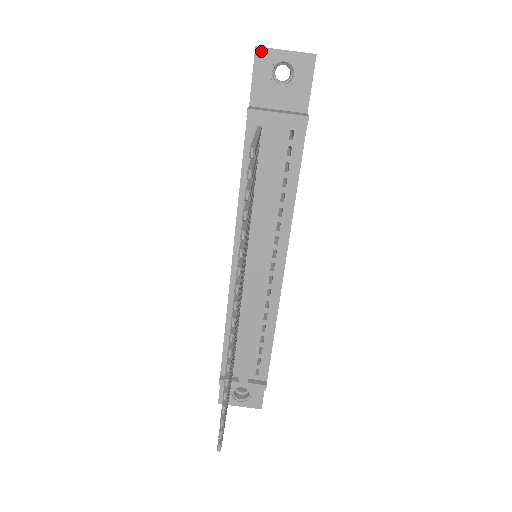
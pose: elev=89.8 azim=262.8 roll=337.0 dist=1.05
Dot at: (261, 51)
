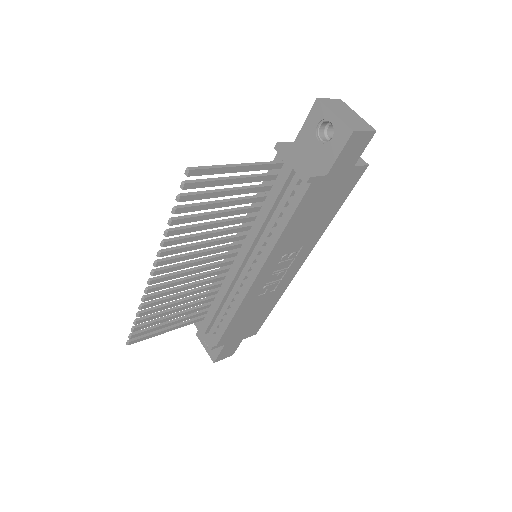
Dot at: (319, 104)
